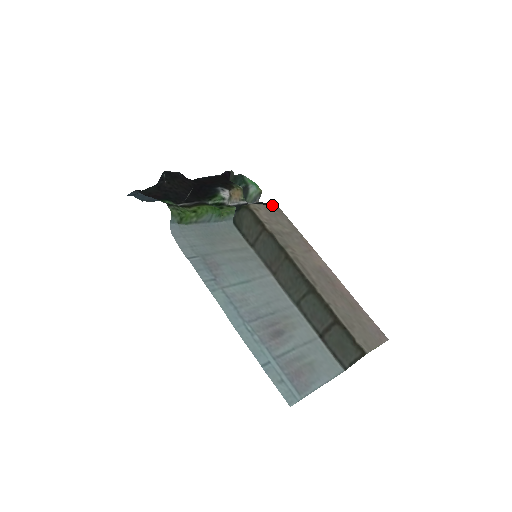
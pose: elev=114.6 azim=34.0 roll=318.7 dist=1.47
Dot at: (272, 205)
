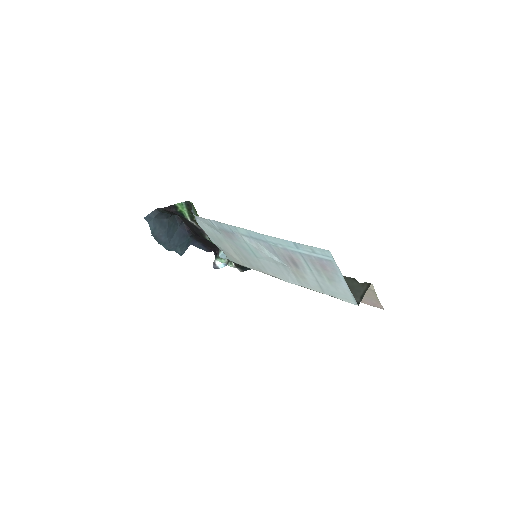
Dot at: occluded
